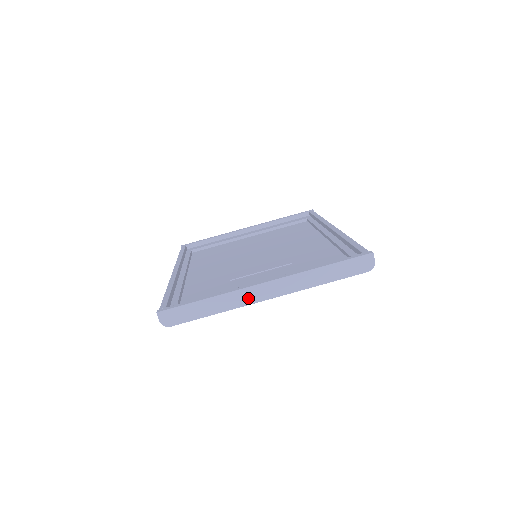
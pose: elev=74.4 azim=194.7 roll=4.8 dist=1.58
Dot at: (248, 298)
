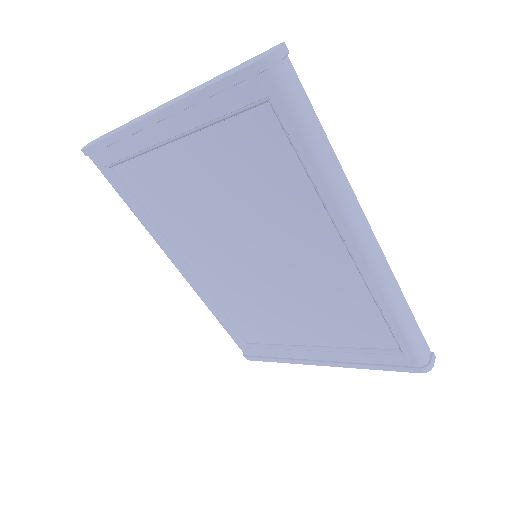
Dot at: occluded
